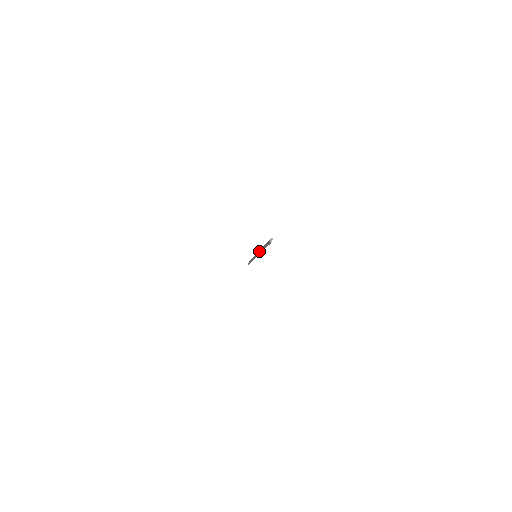
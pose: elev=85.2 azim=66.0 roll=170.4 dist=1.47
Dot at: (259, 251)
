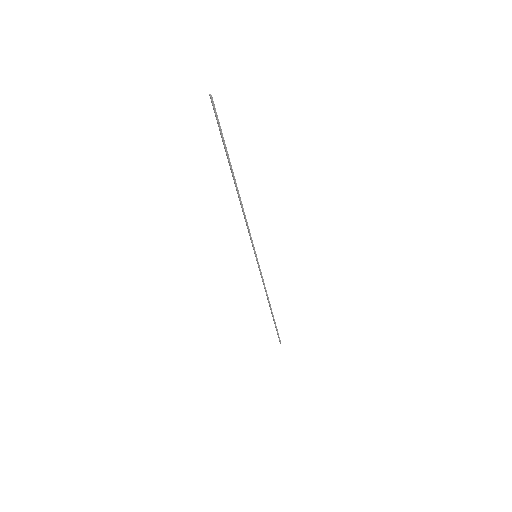
Dot at: occluded
